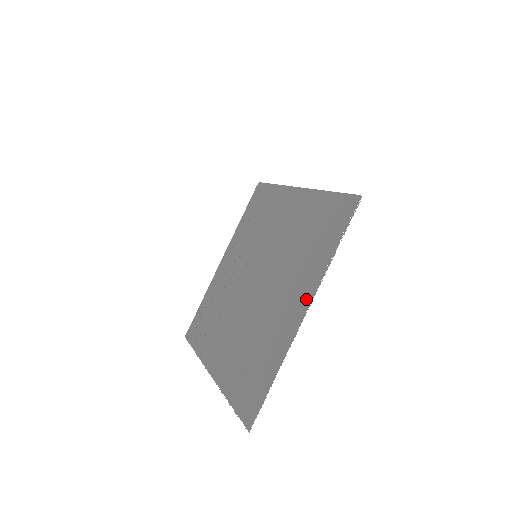
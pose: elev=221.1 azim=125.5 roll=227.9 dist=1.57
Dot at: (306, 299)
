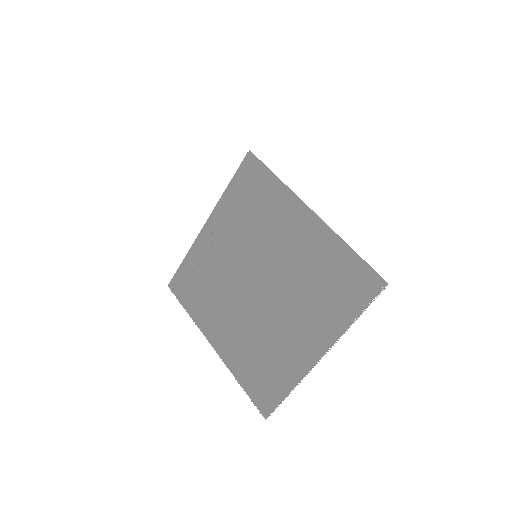
Dot at: (321, 346)
